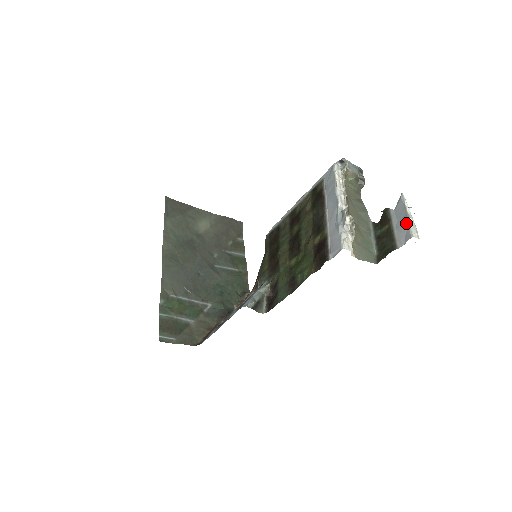
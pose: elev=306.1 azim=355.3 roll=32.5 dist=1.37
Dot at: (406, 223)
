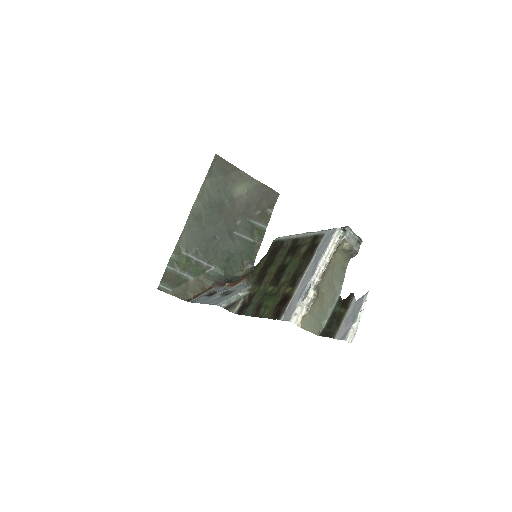
Dot at: (351, 323)
